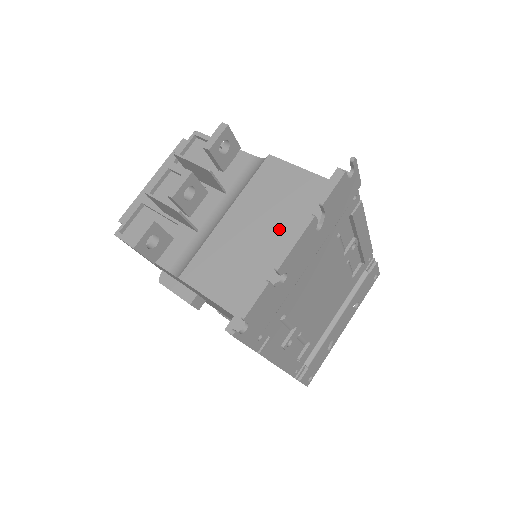
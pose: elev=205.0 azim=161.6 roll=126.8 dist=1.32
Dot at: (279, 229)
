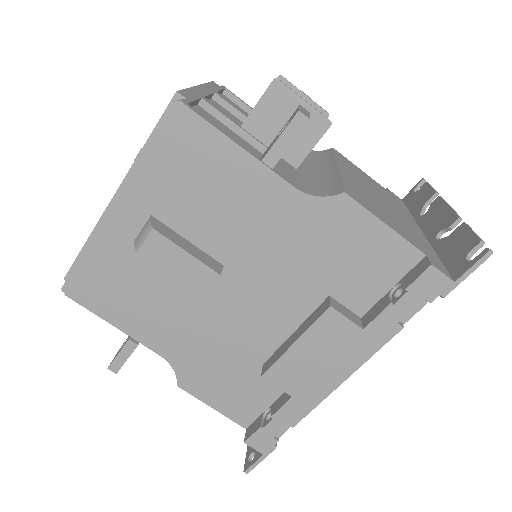
Dot at: (390, 204)
